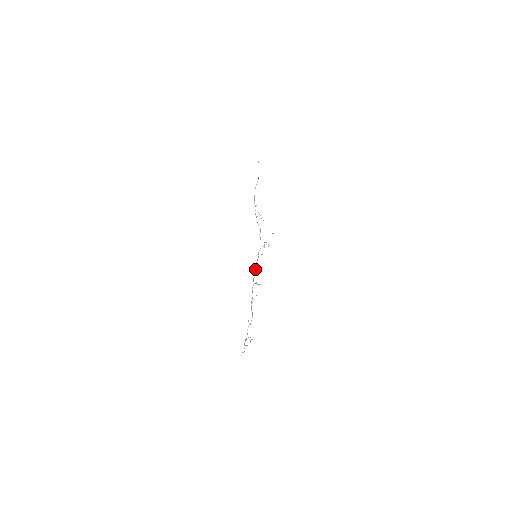
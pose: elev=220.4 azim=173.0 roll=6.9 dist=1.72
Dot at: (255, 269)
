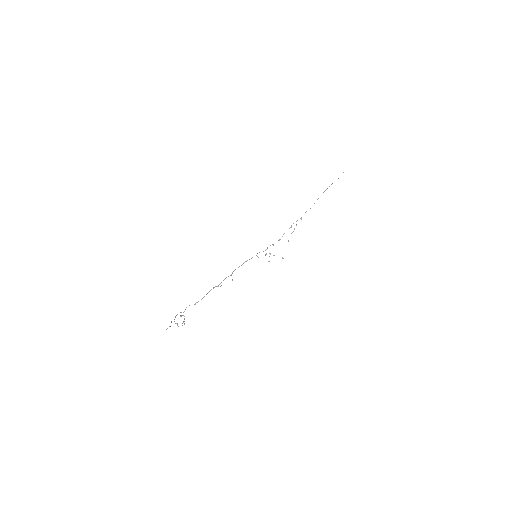
Dot at: occluded
